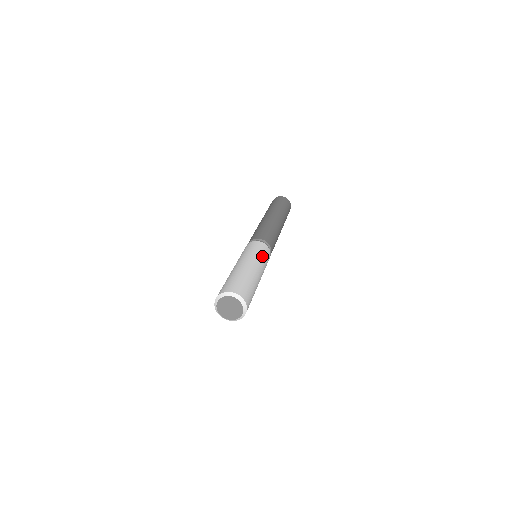
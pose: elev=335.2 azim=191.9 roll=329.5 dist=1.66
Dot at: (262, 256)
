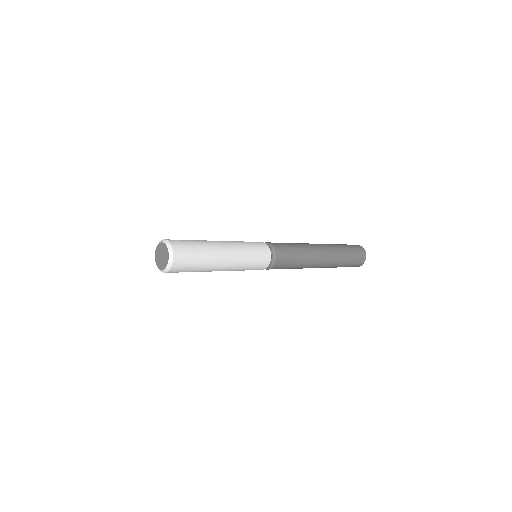
Dot at: occluded
